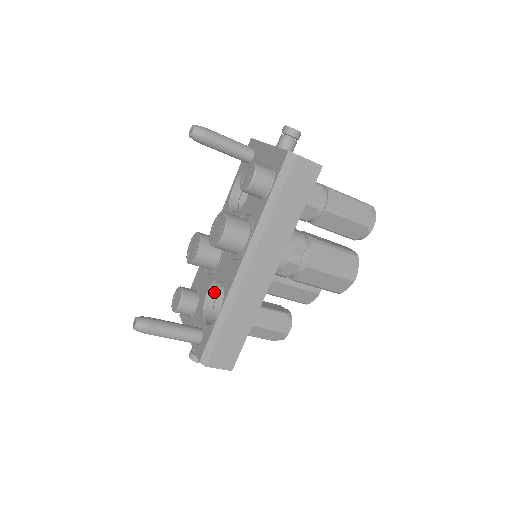
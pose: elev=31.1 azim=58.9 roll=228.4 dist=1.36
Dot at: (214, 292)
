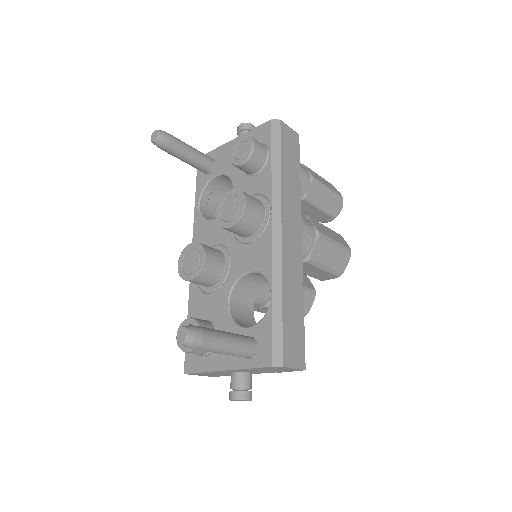
Dot at: (234, 302)
